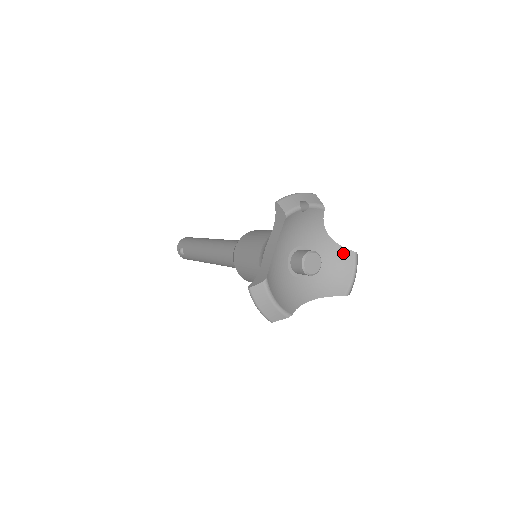
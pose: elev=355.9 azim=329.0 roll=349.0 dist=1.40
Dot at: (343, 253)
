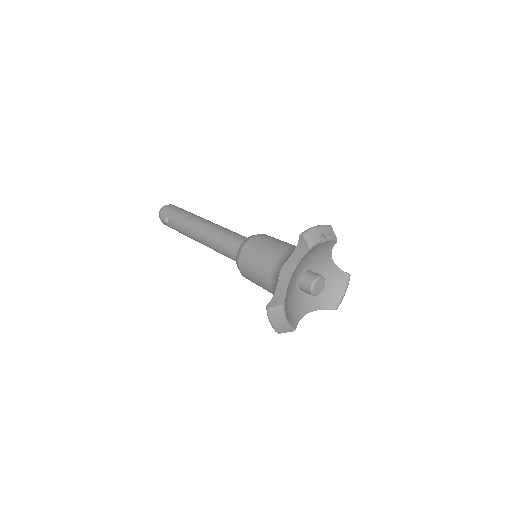
Dot at: (340, 274)
